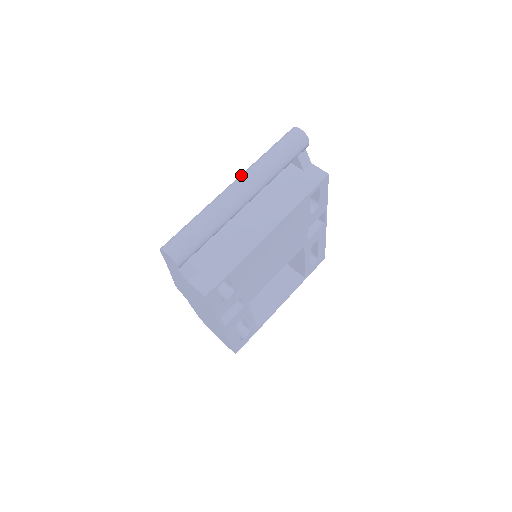
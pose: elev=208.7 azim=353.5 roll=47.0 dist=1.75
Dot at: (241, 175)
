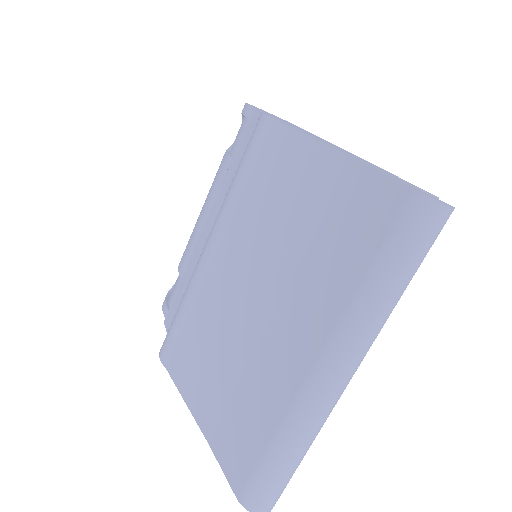
Dot at: (341, 353)
